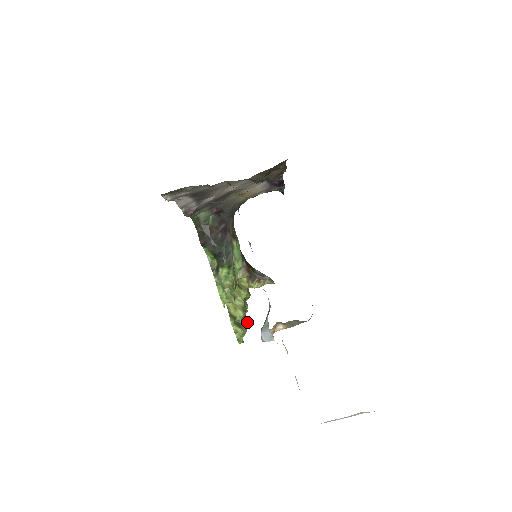
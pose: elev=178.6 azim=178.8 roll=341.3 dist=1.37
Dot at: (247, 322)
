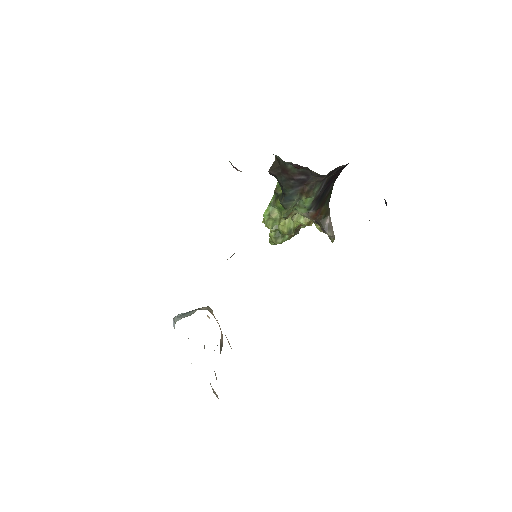
Dot at: (293, 236)
